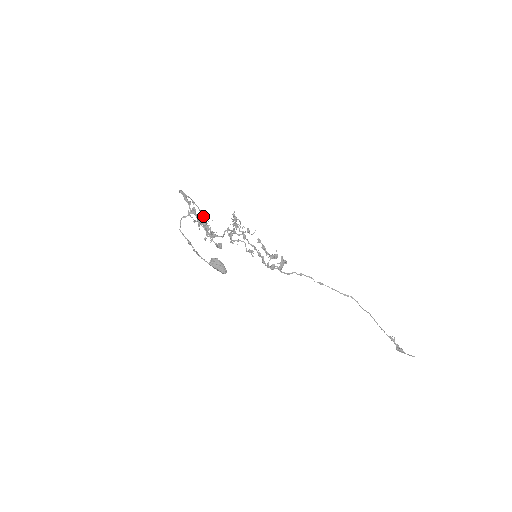
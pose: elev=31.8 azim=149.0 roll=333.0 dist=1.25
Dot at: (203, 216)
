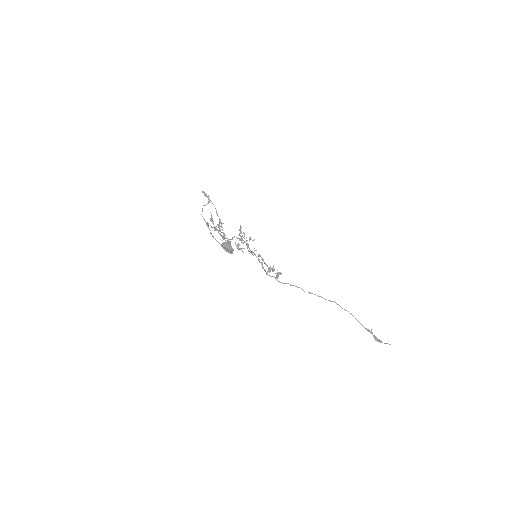
Dot at: (217, 213)
